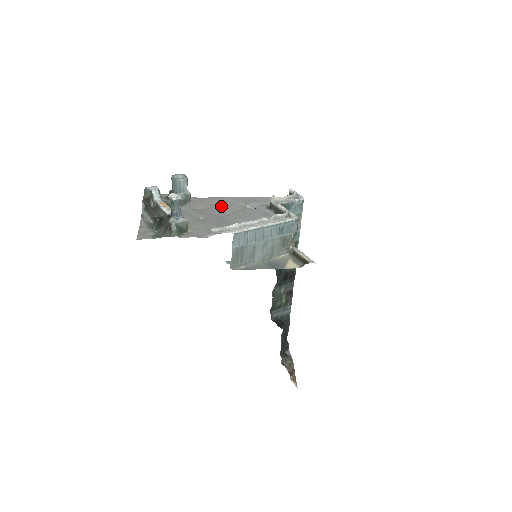
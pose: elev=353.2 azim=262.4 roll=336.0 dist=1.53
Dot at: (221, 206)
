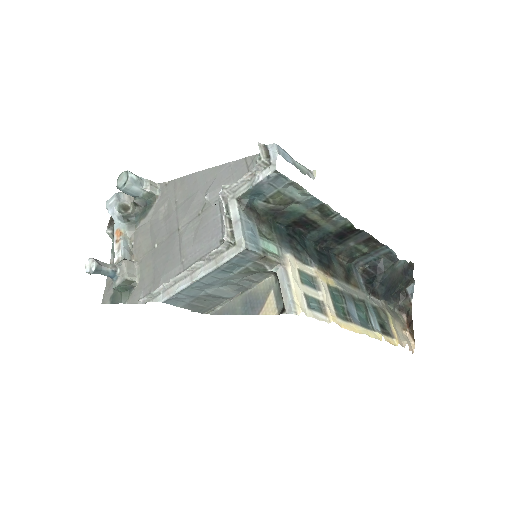
Dot at: (180, 206)
